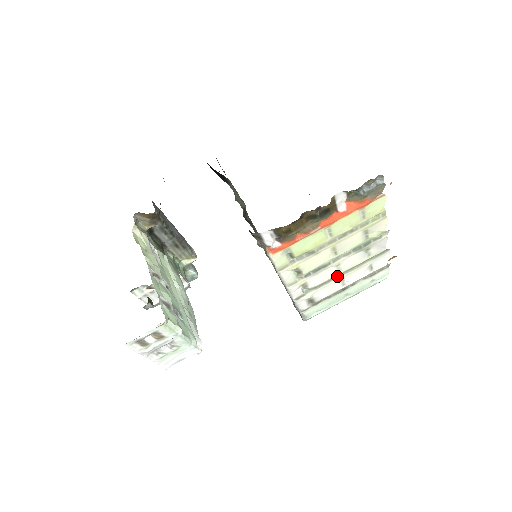
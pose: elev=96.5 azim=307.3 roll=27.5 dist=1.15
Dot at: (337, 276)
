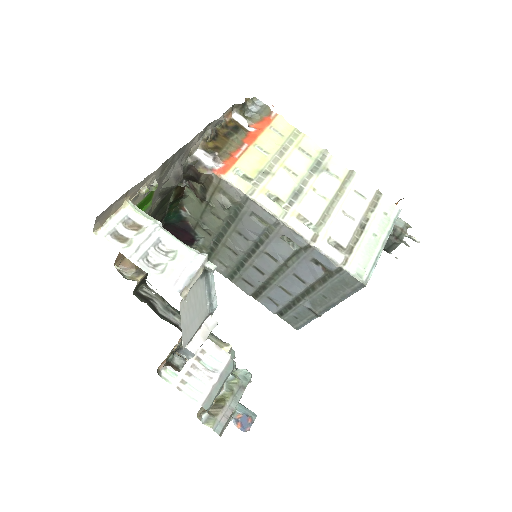
Dot at: (331, 207)
